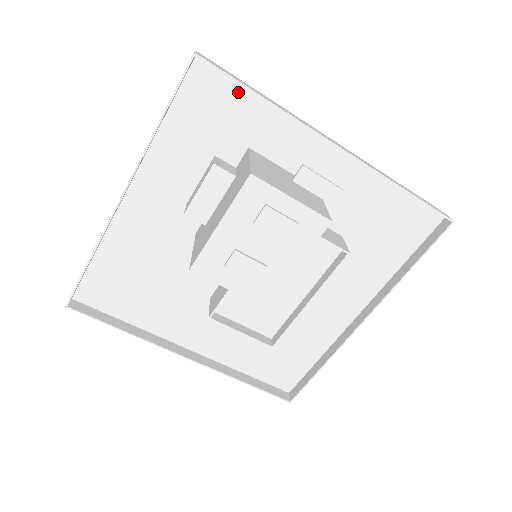
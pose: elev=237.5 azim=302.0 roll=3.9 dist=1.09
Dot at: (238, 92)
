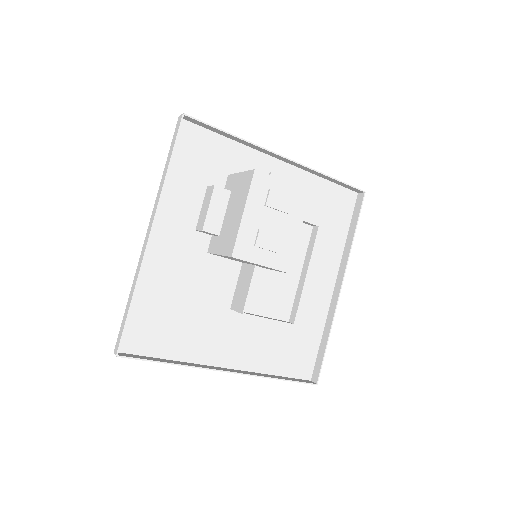
Dot at: (212, 138)
